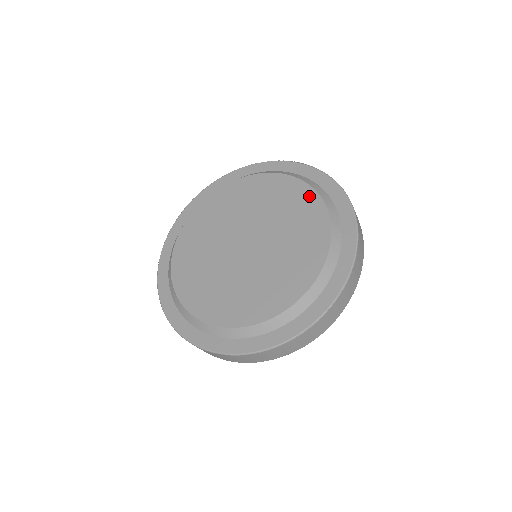
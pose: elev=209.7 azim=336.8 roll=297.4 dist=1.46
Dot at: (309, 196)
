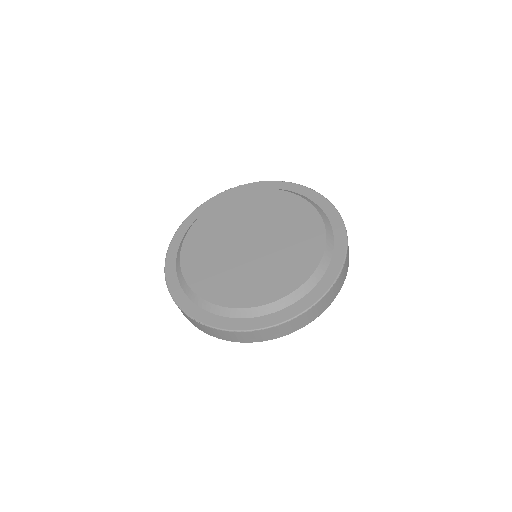
Dot at: (278, 194)
